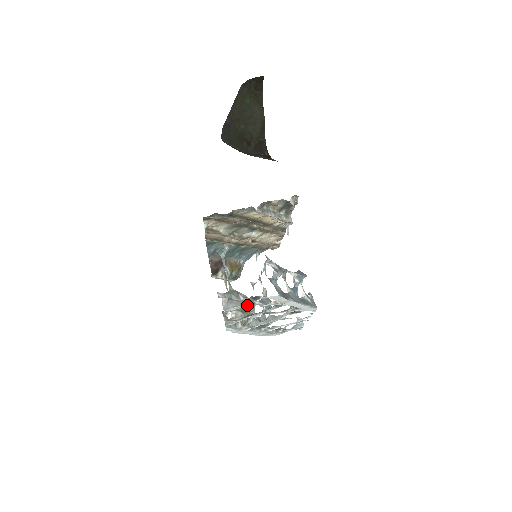
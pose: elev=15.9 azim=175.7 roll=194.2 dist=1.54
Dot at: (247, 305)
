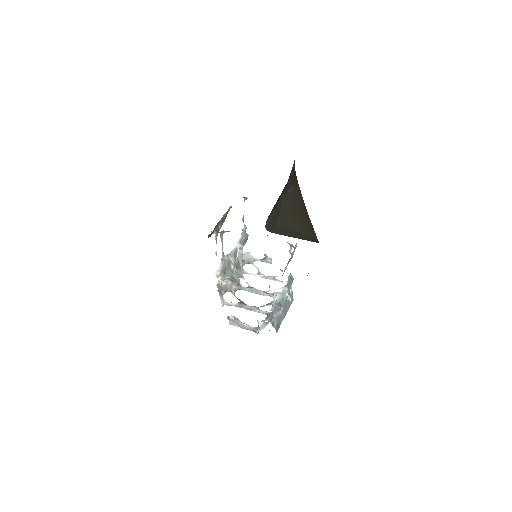
Dot at: (235, 271)
